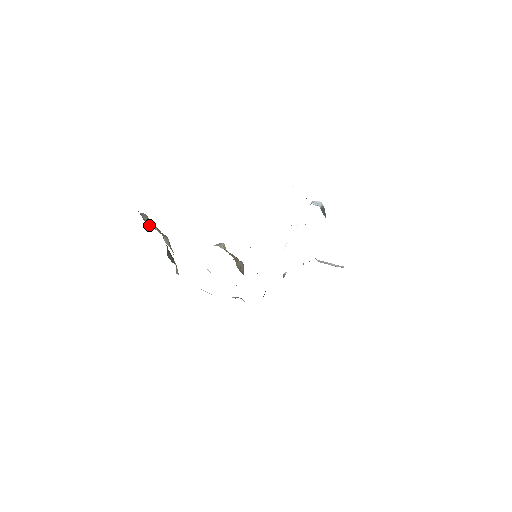
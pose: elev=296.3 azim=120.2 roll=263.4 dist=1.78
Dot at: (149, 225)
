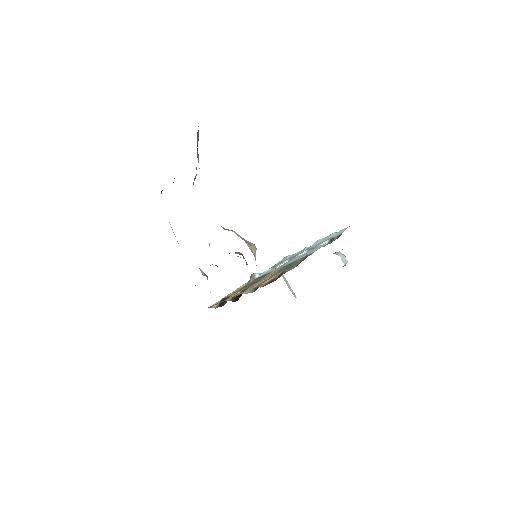
Dot at: occluded
